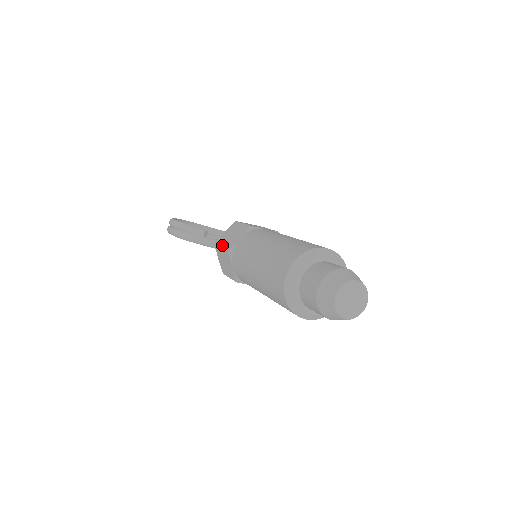
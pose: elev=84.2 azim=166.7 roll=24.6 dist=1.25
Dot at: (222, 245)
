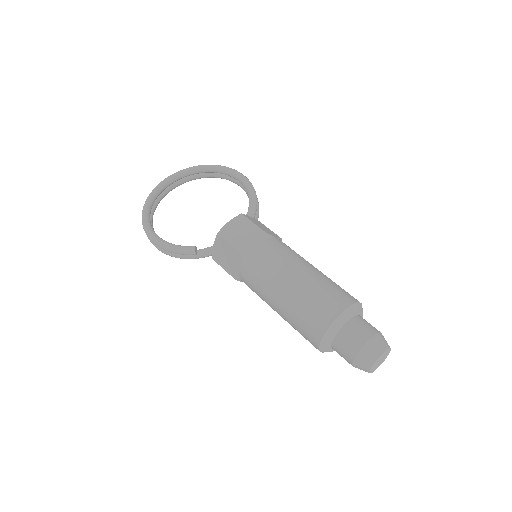
Dot at: (223, 267)
